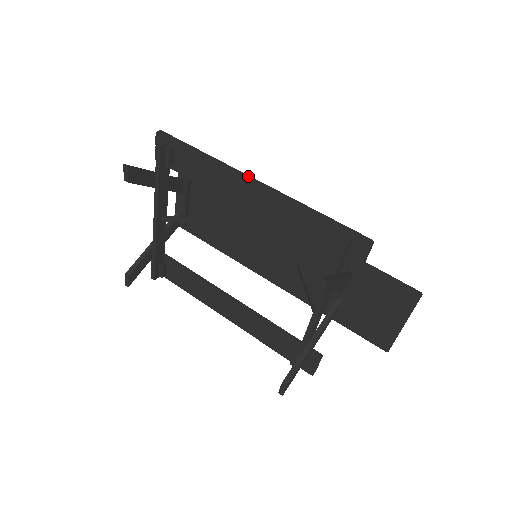
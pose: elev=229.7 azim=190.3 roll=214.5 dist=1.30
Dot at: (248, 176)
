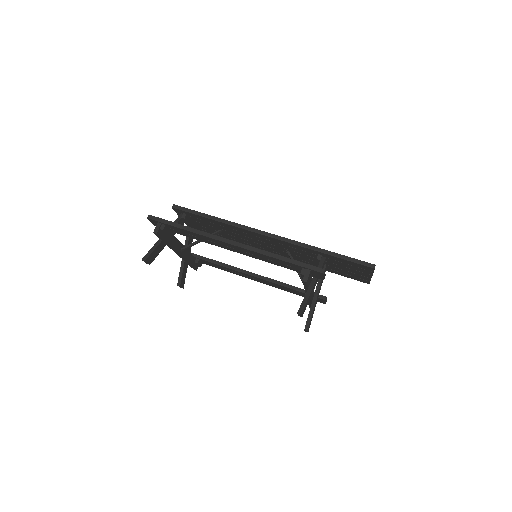
Dot at: (225, 239)
